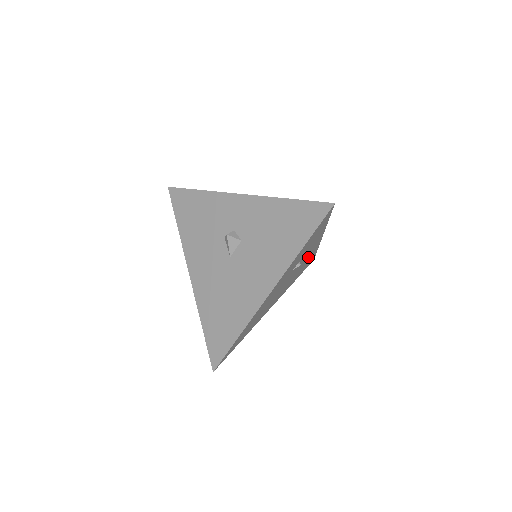
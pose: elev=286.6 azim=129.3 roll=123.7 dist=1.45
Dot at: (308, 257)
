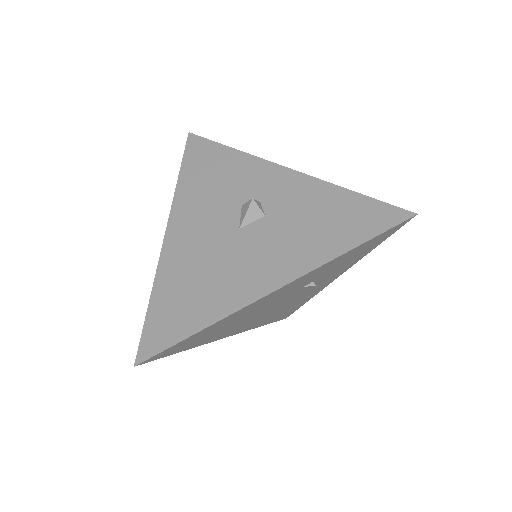
Dot at: (306, 295)
